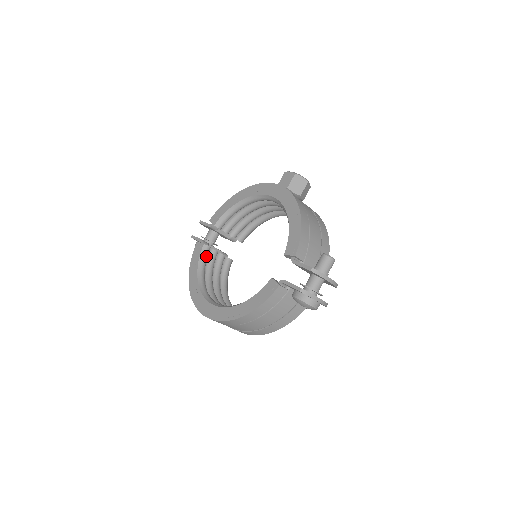
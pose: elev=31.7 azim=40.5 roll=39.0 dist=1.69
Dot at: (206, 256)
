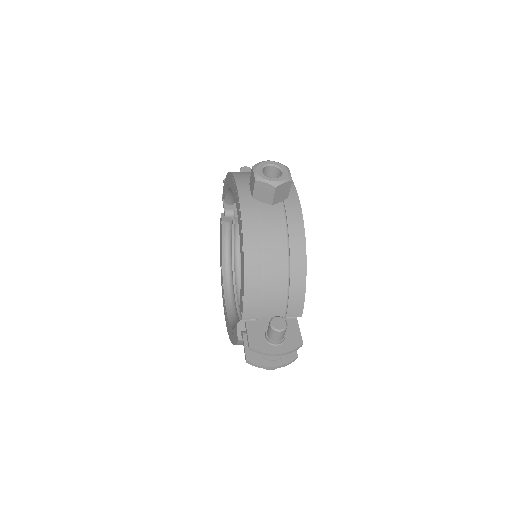
Dot at: (228, 232)
